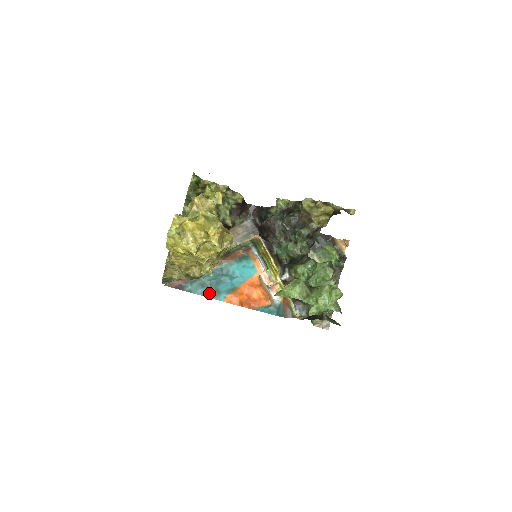
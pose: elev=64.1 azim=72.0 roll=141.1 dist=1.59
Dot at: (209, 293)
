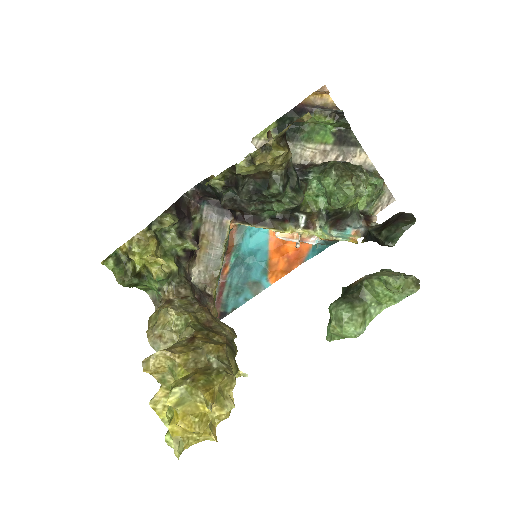
Dot at: (250, 293)
